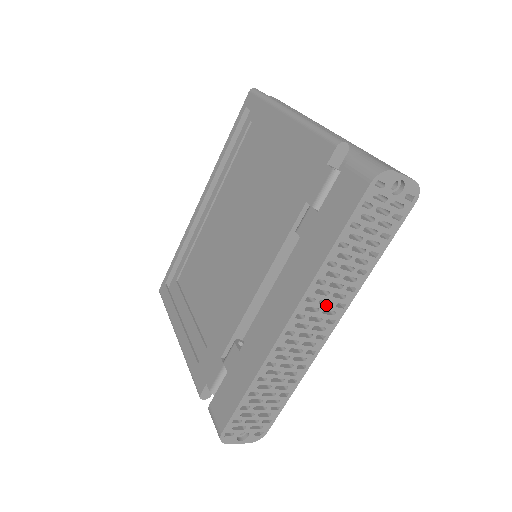
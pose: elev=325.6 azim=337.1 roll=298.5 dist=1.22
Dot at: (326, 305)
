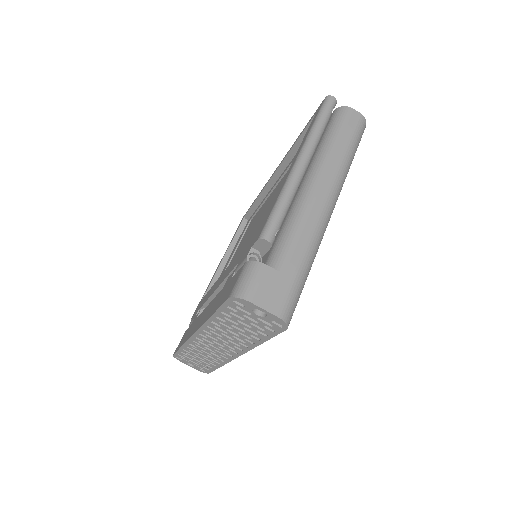
Dot at: (224, 341)
